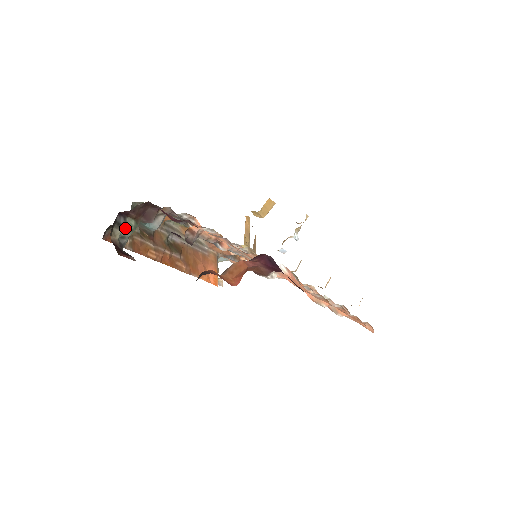
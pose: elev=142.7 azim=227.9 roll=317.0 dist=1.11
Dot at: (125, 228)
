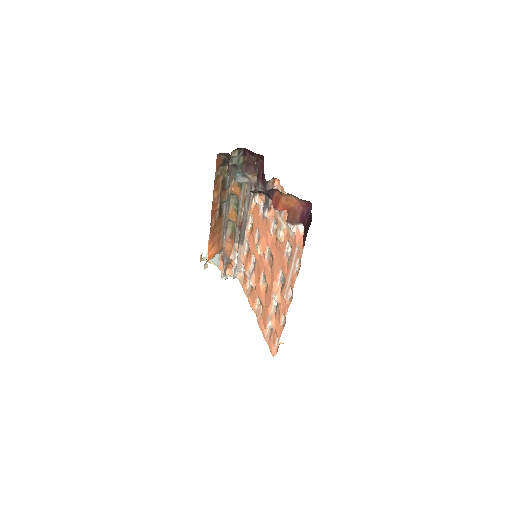
Dot at: (237, 159)
